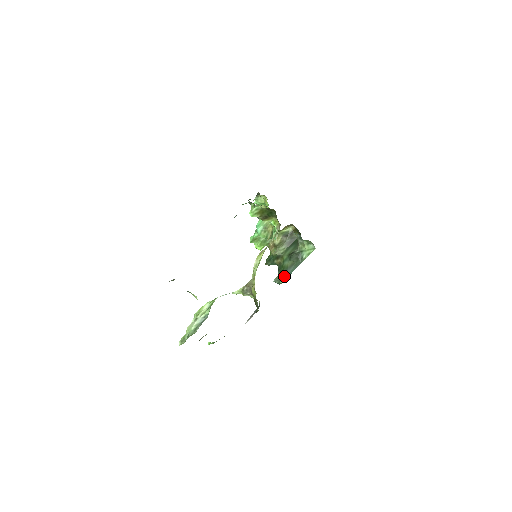
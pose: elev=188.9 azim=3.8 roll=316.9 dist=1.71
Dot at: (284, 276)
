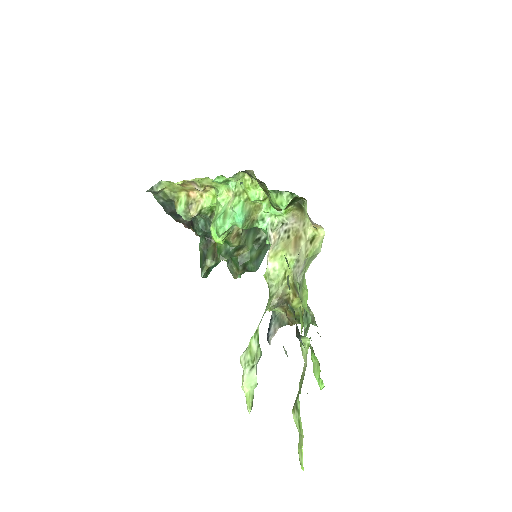
Dot at: (250, 269)
